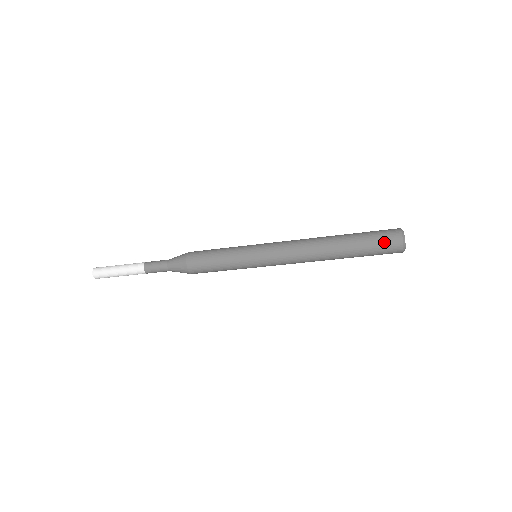
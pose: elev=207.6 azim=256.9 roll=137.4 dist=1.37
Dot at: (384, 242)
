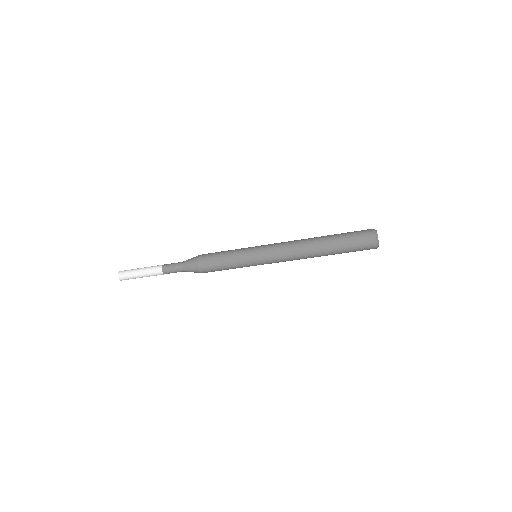
Dot at: (362, 248)
